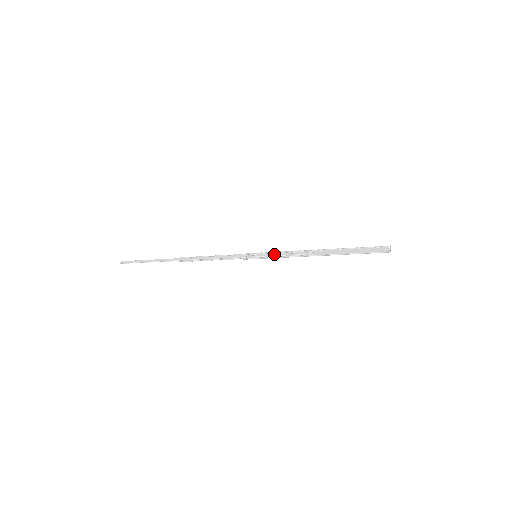
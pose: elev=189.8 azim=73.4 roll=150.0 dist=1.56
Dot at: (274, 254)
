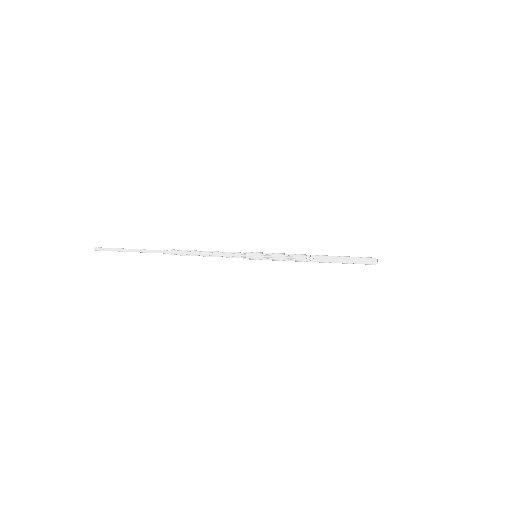
Dot at: (274, 256)
